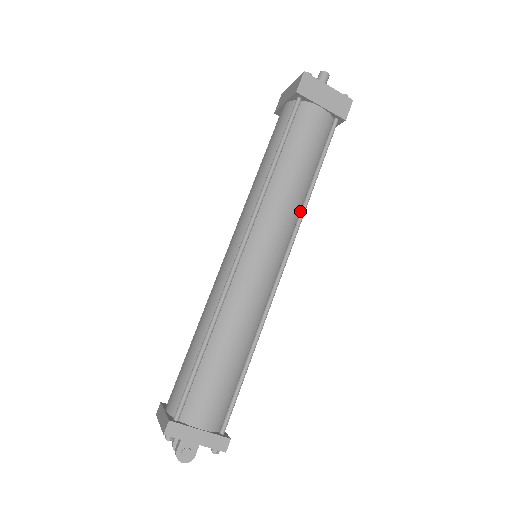
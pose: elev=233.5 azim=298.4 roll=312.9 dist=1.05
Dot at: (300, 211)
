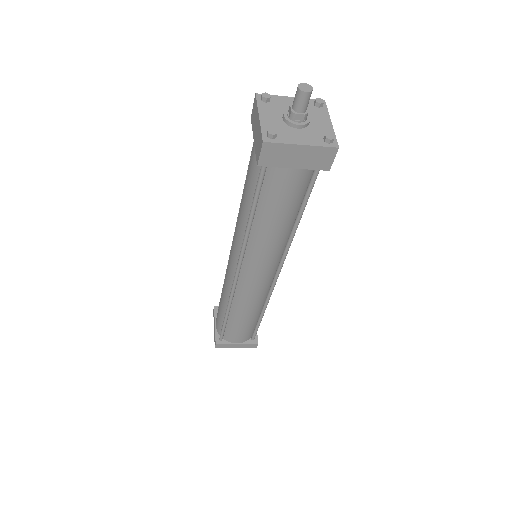
Dot at: (287, 243)
